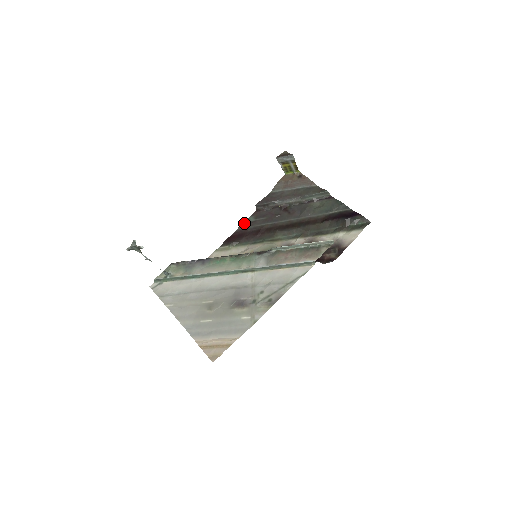
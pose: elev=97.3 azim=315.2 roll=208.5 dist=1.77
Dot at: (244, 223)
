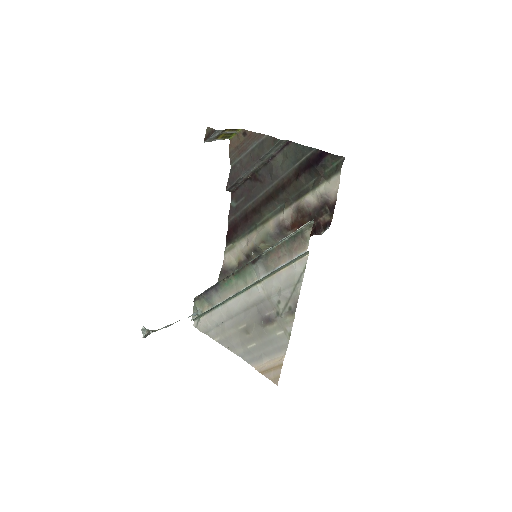
Dot at: (230, 212)
